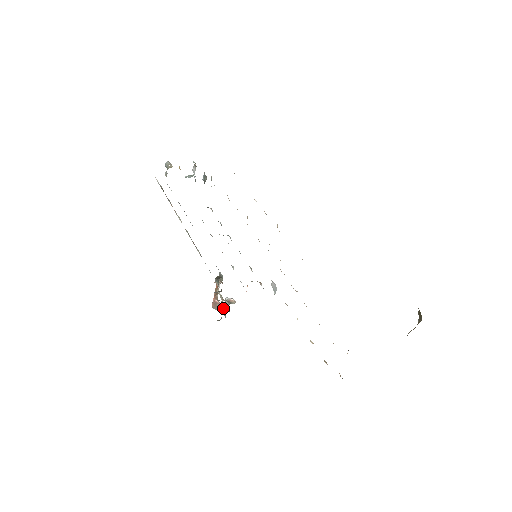
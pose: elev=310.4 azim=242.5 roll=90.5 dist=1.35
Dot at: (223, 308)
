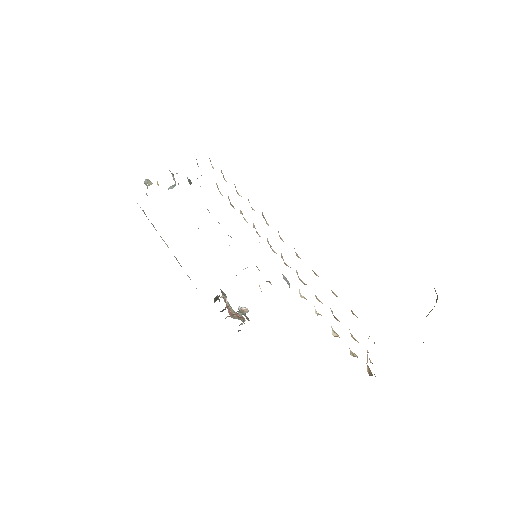
Dot at: (240, 317)
